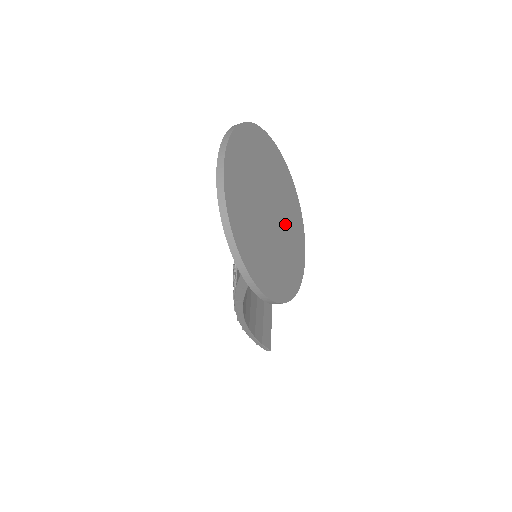
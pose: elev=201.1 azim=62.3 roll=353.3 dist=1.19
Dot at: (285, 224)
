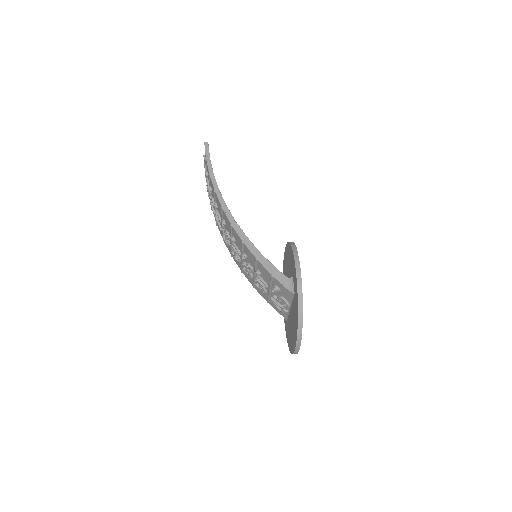
Dot at: occluded
